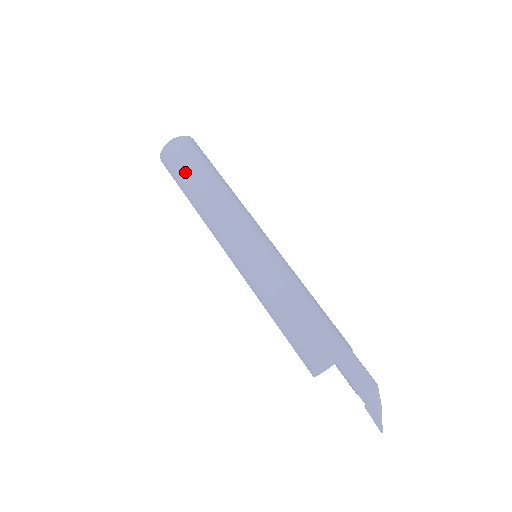
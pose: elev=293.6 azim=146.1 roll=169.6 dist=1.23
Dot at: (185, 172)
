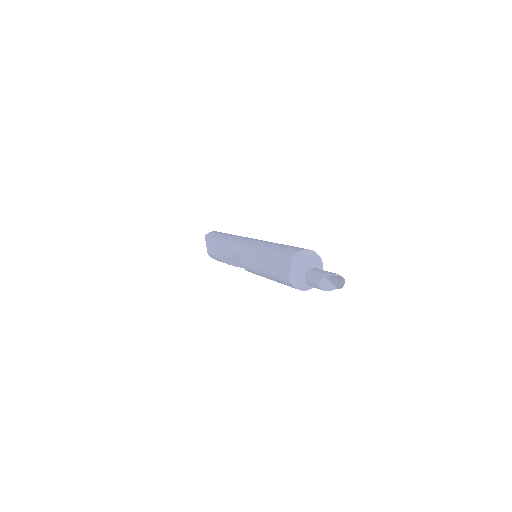
Dot at: (224, 233)
